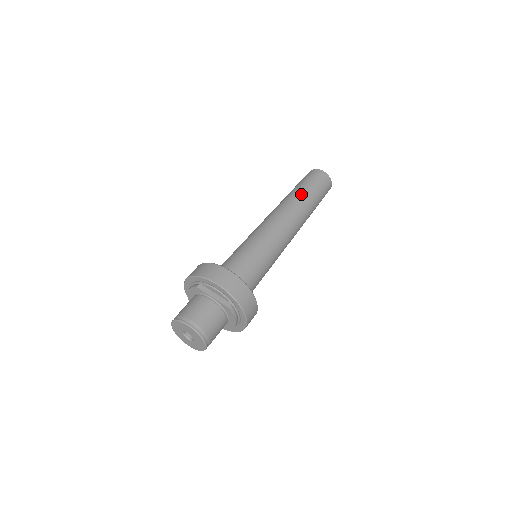
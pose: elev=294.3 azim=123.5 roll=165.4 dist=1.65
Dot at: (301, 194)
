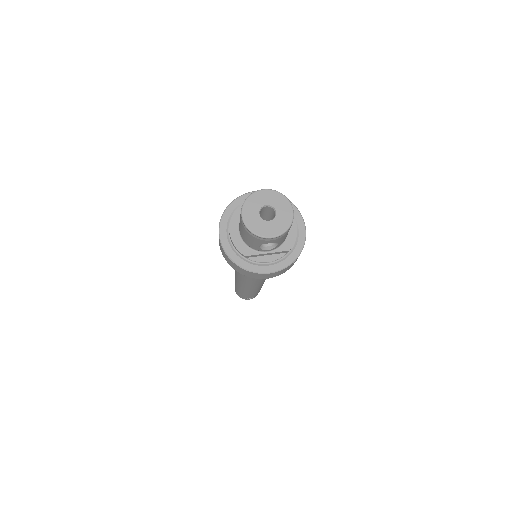
Dot at: occluded
